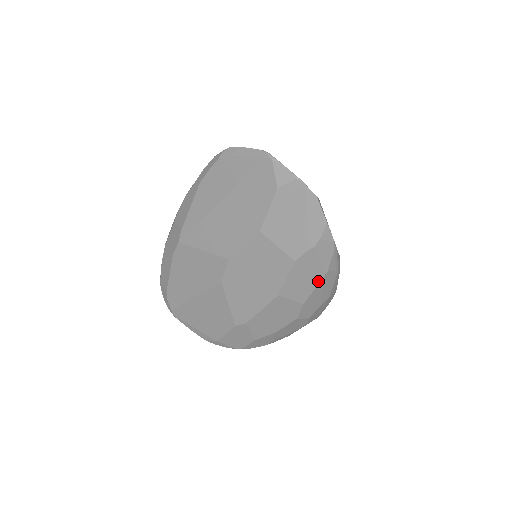
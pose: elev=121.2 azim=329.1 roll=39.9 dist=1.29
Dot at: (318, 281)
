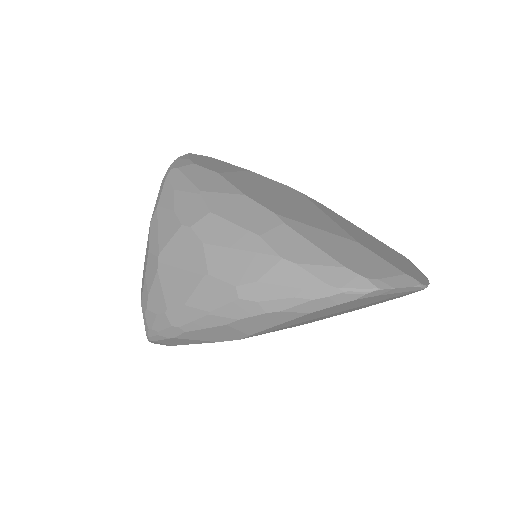
Dot at: occluded
